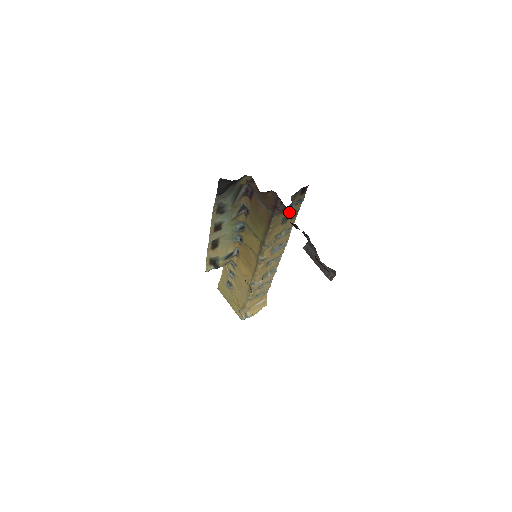
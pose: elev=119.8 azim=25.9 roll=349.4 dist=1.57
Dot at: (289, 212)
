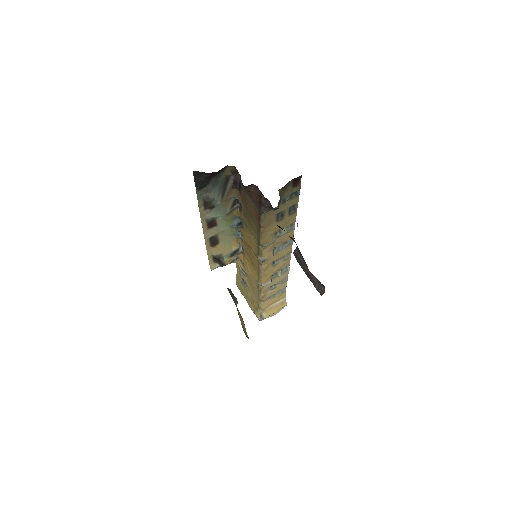
Dot at: (283, 207)
